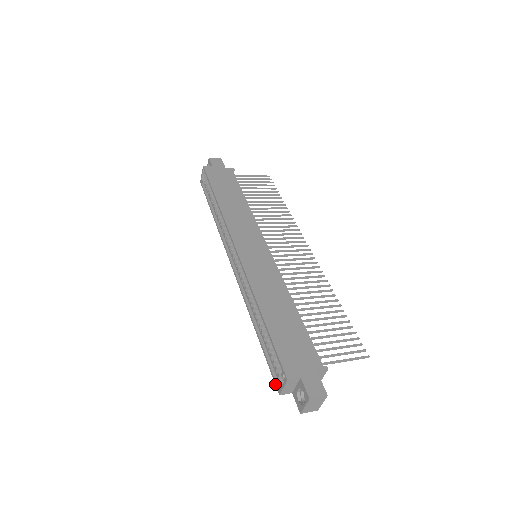
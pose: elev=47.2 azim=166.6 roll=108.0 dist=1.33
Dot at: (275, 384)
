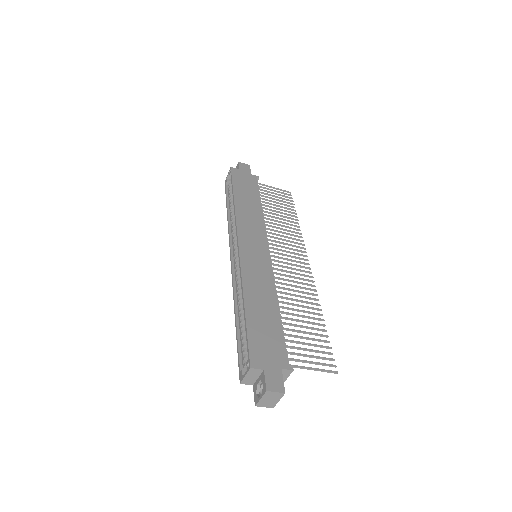
Dot at: (239, 372)
